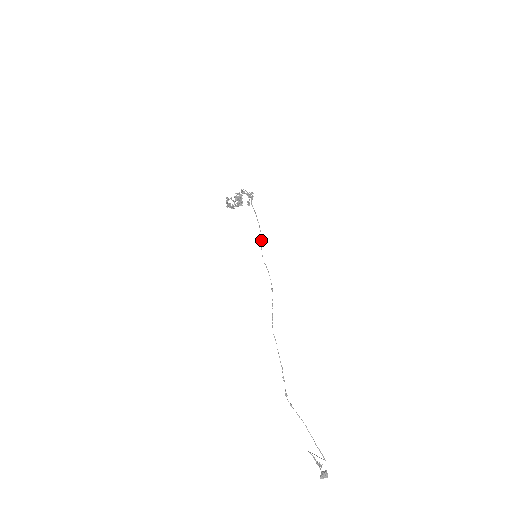
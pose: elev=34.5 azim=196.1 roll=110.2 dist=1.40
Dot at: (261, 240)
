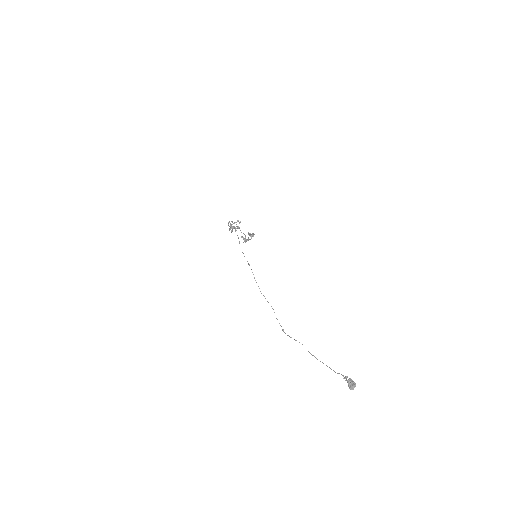
Dot at: (239, 241)
